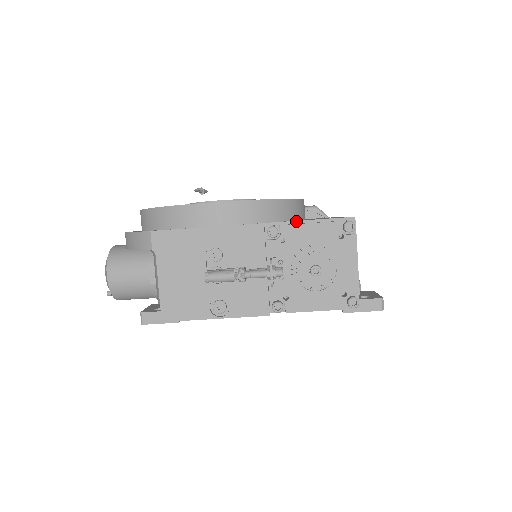
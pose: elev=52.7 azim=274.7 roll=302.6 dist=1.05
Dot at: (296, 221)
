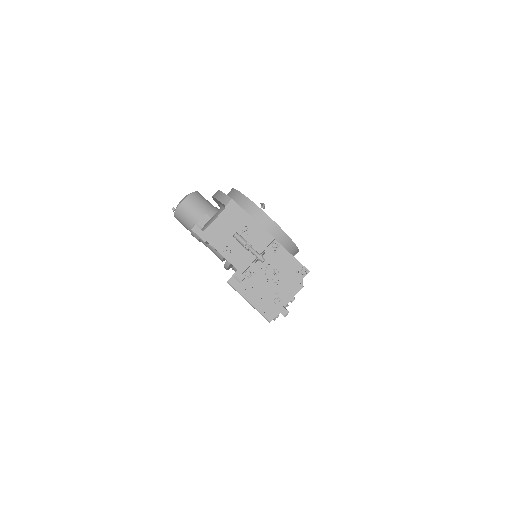
Dot at: (287, 251)
